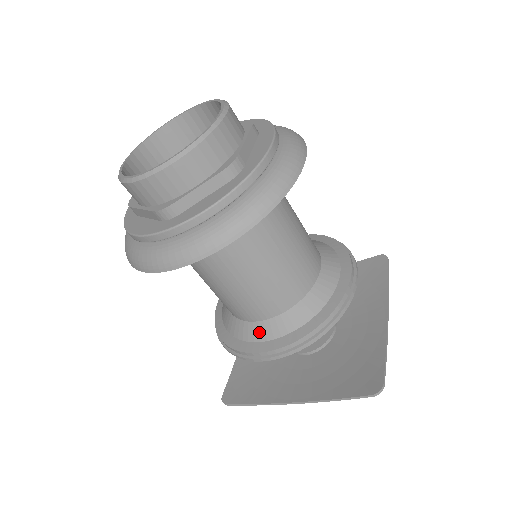
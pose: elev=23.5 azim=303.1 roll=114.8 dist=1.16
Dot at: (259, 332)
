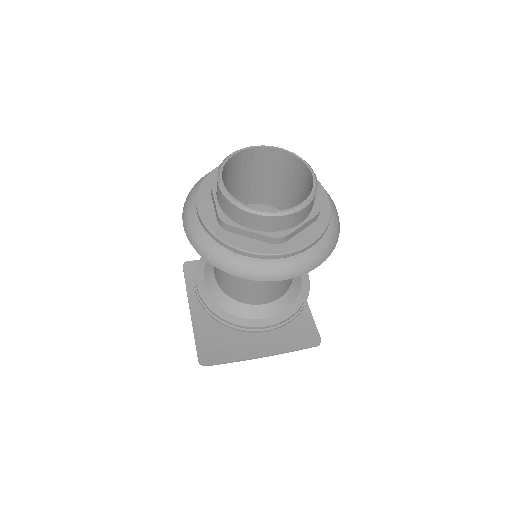
Dot at: (261, 312)
